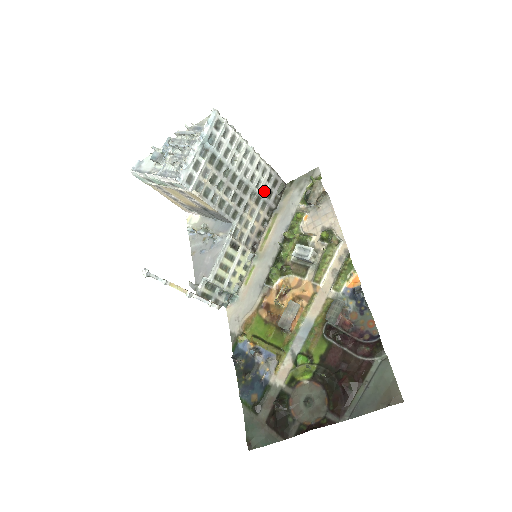
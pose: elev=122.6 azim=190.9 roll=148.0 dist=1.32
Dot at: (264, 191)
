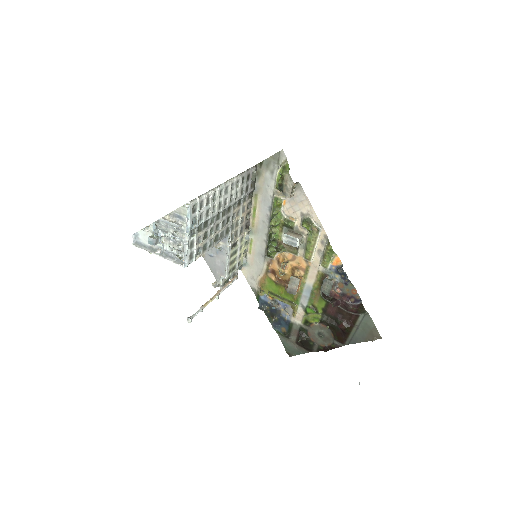
Dot at: (242, 192)
